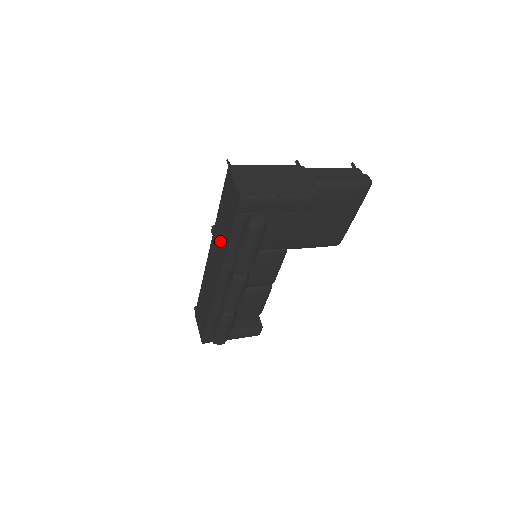
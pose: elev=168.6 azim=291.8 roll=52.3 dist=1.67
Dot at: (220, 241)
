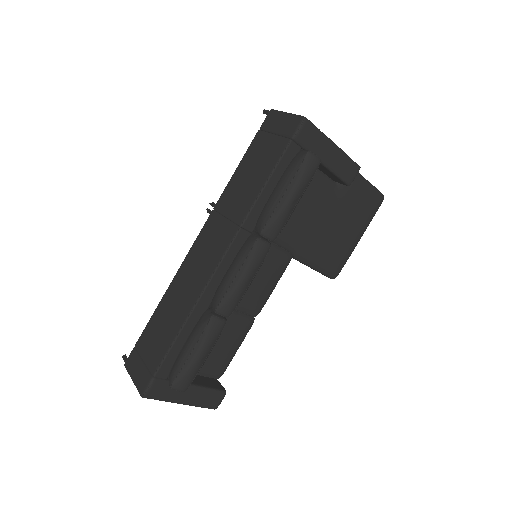
Dot at: (237, 200)
